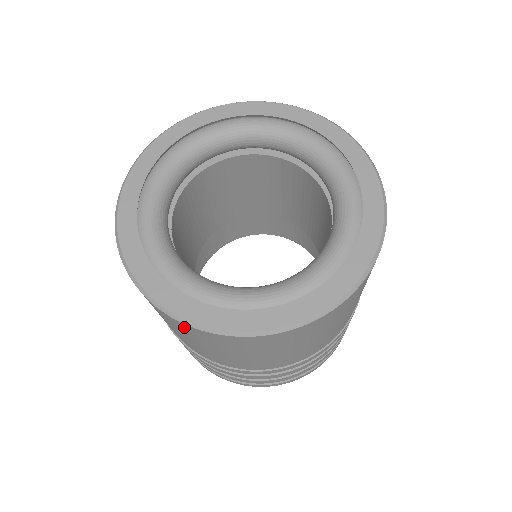
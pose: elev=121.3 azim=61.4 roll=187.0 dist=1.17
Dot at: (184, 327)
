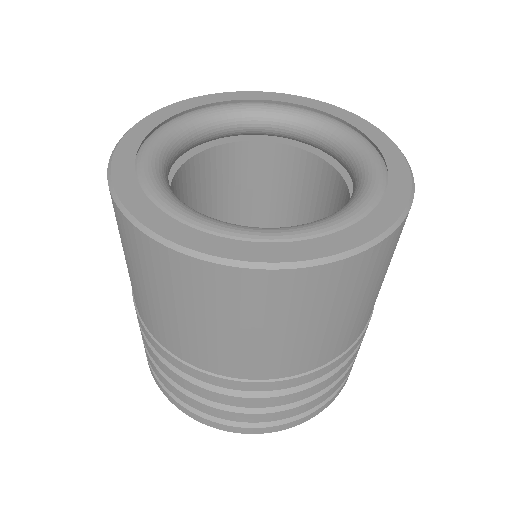
Dot at: (280, 284)
